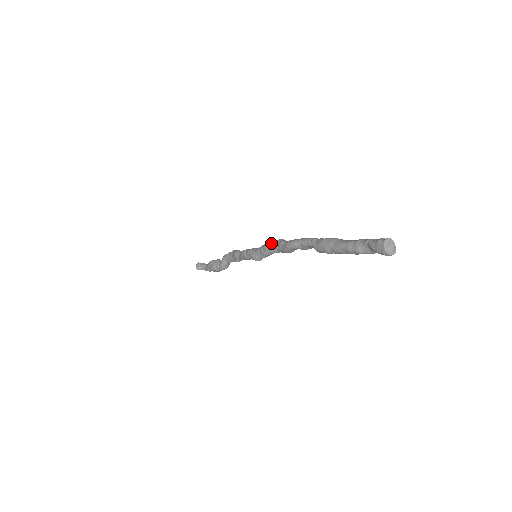
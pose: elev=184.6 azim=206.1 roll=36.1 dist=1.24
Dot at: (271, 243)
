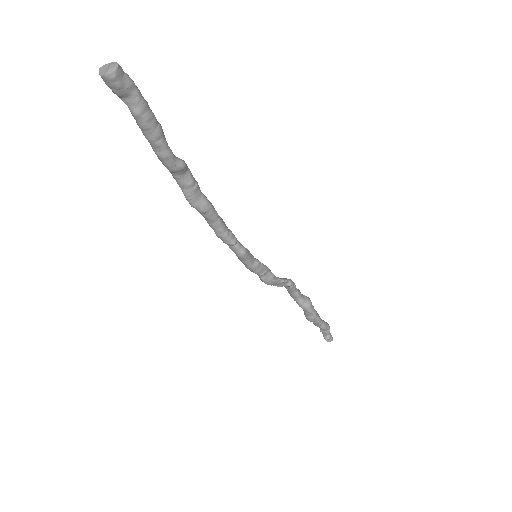
Dot at: (210, 226)
